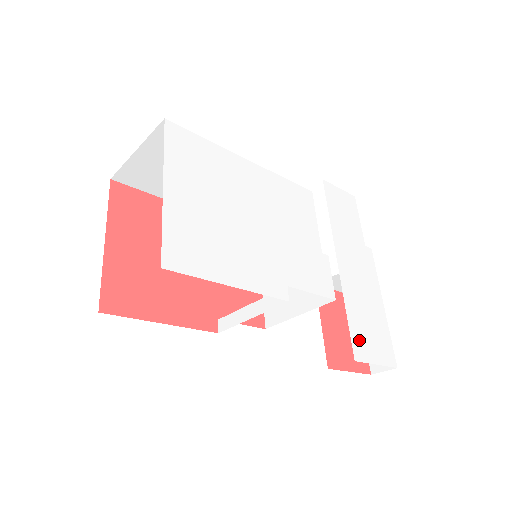
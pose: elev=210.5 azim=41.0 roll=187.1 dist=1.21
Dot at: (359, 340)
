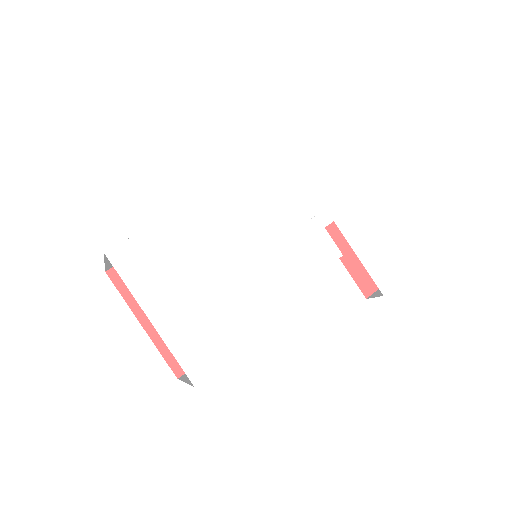
Dot at: (380, 271)
